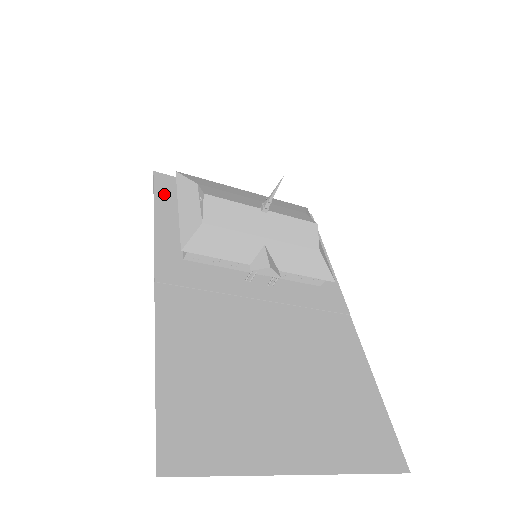
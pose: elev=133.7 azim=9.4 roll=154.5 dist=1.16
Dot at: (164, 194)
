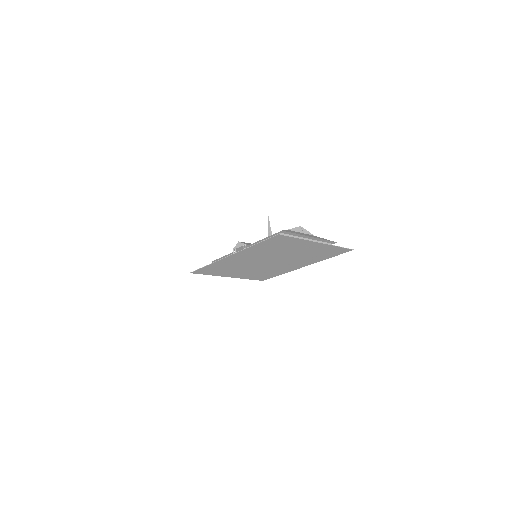
Dot at: (252, 278)
